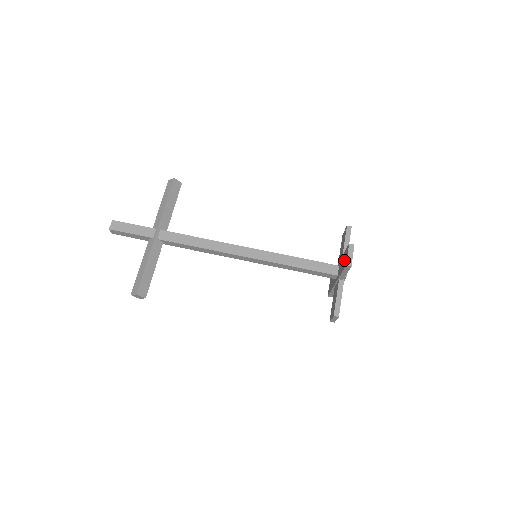
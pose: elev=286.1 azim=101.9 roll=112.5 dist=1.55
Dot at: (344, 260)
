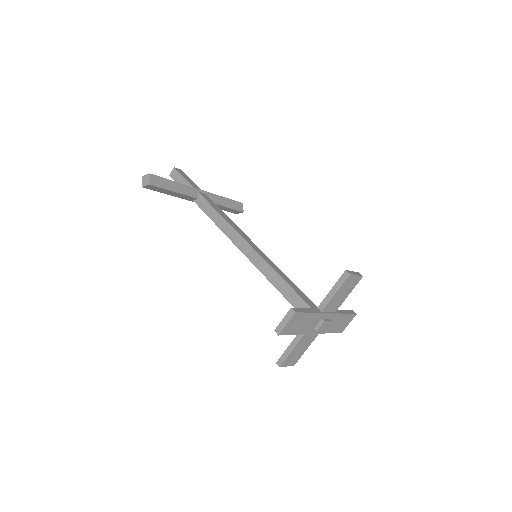
Dot at: occluded
